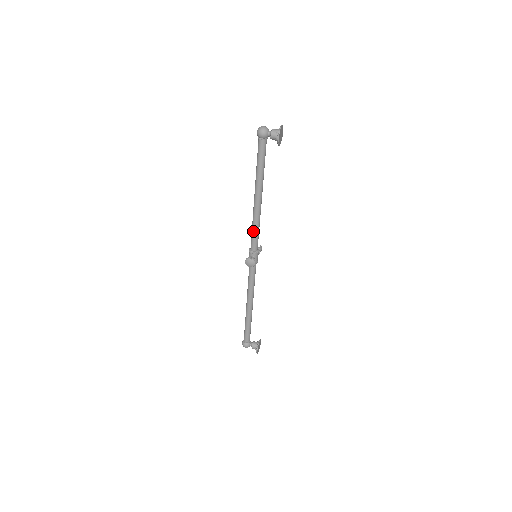
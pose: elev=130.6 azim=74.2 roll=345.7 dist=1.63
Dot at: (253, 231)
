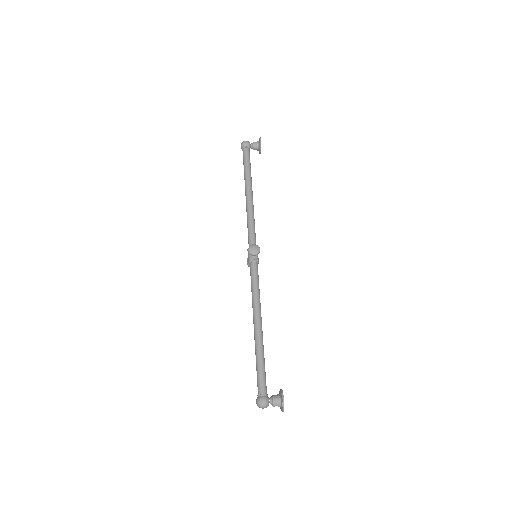
Dot at: (250, 225)
